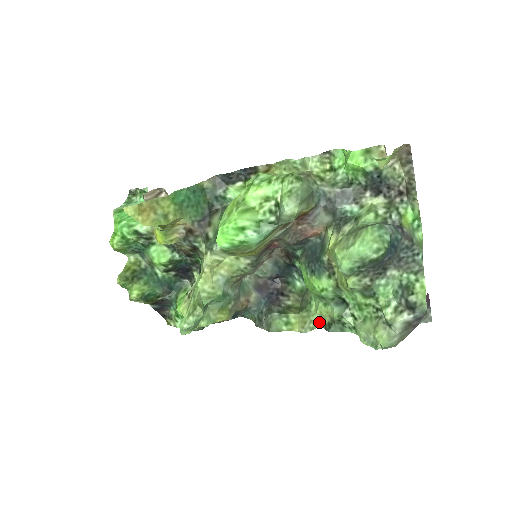
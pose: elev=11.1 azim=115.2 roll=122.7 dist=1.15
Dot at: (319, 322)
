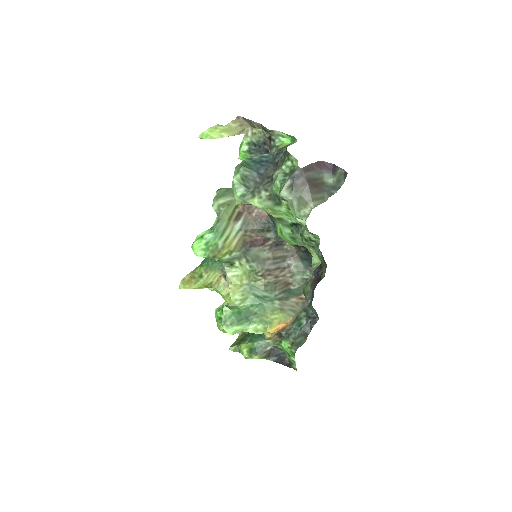
Dot at: (319, 260)
